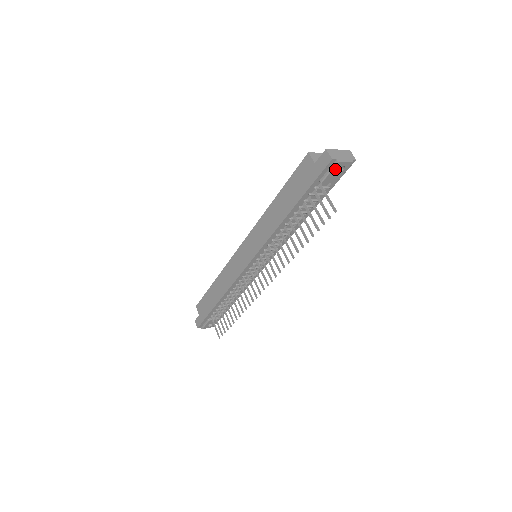
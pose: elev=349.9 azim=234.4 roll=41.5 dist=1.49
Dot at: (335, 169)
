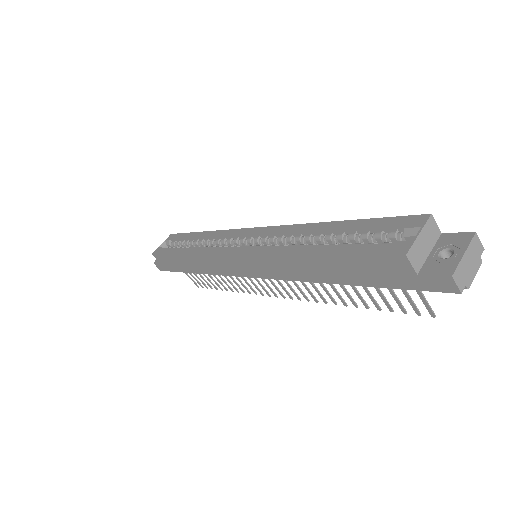
Dot at: occluded
